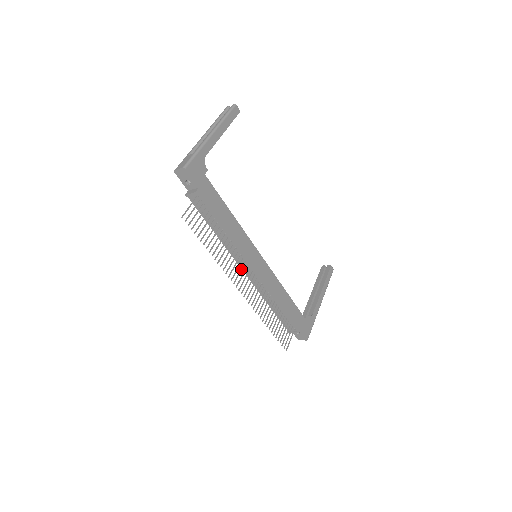
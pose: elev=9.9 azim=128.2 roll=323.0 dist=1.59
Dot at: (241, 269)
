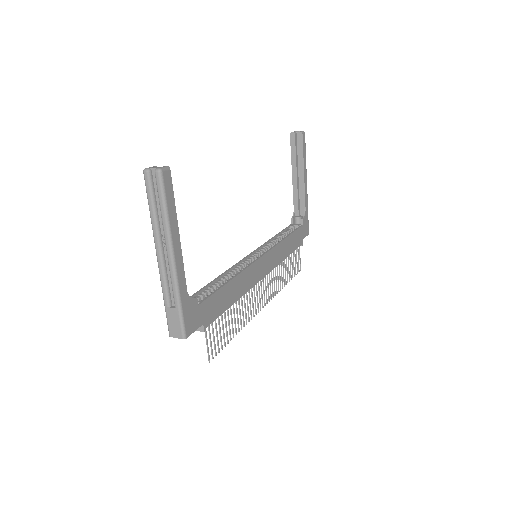
Dot at: (257, 294)
